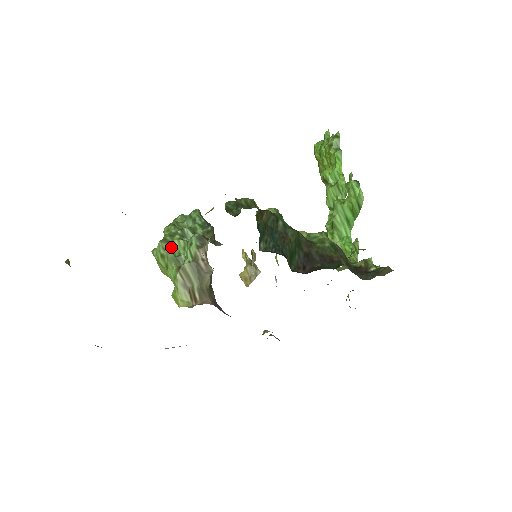
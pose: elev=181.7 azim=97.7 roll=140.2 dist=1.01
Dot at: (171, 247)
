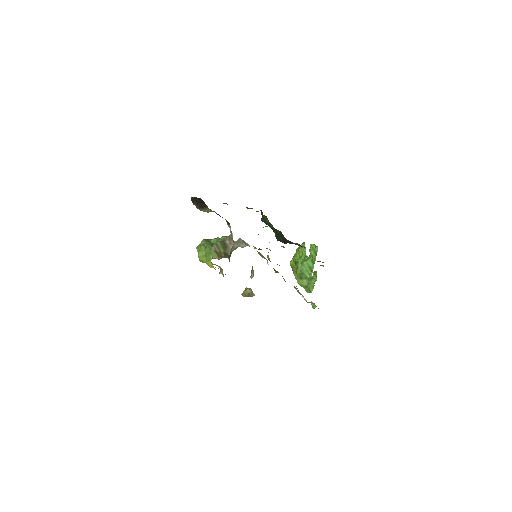
Dot at: (209, 242)
